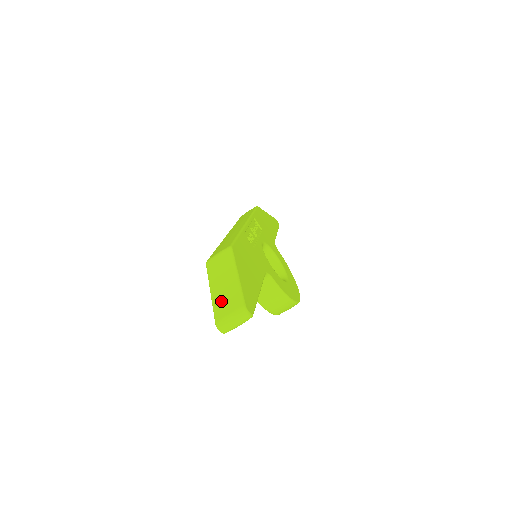
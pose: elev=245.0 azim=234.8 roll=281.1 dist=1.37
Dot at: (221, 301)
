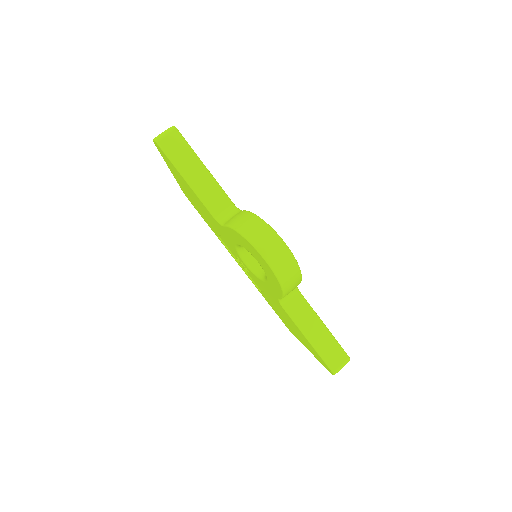
Dot at: occluded
